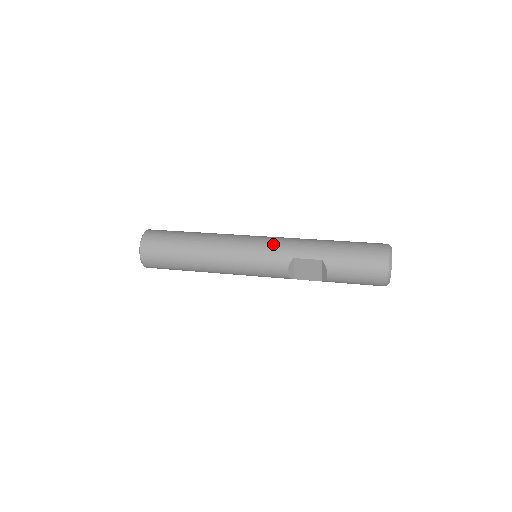
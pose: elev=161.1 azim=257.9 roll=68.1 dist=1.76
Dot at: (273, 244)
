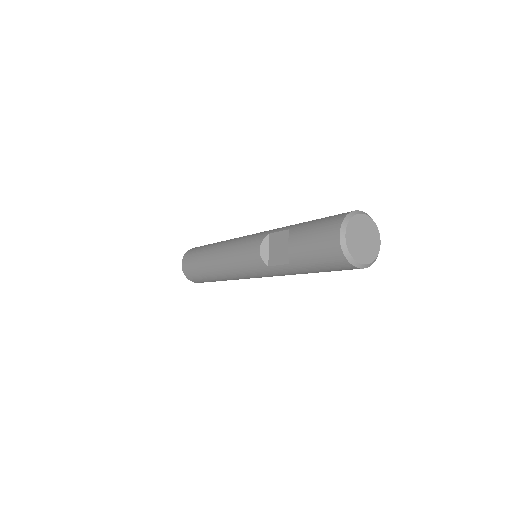
Dot at: occluded
